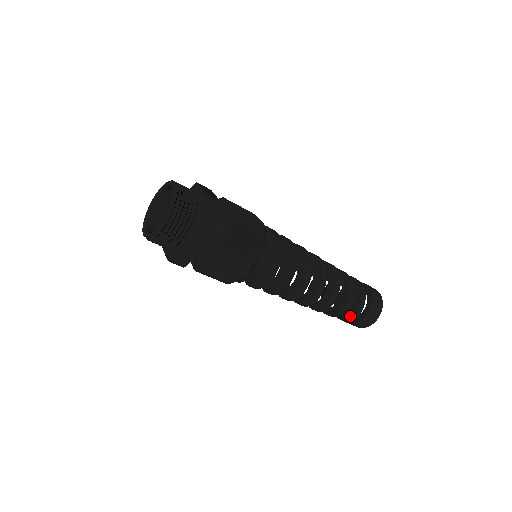
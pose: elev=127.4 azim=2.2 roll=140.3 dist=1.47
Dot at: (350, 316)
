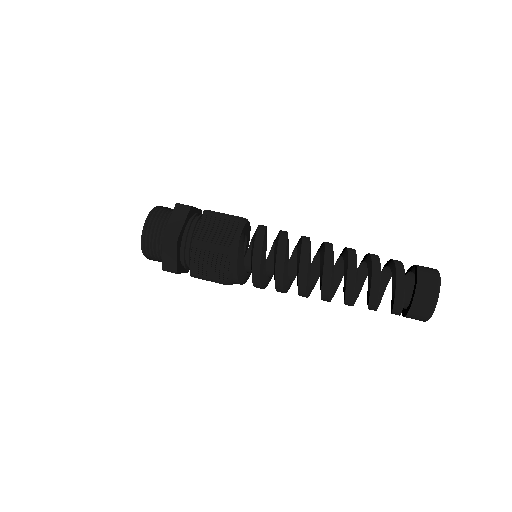
Dot at: (393, 300)
